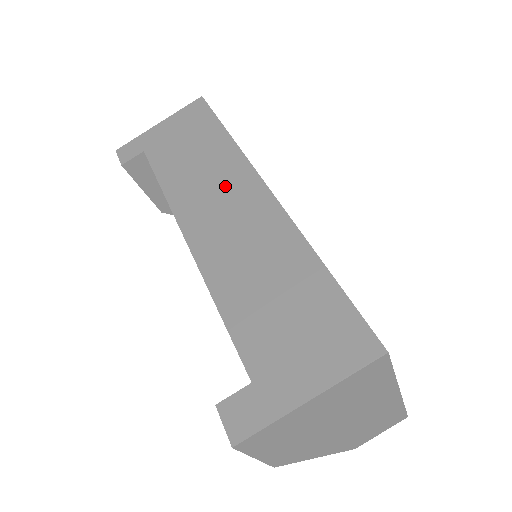
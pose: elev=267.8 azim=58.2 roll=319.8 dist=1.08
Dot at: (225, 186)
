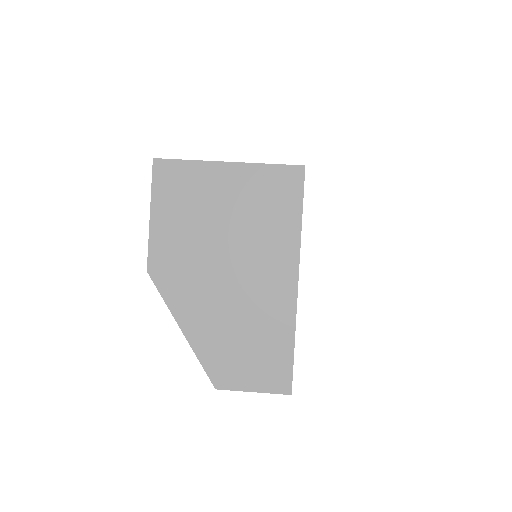
Dot at: occluded
